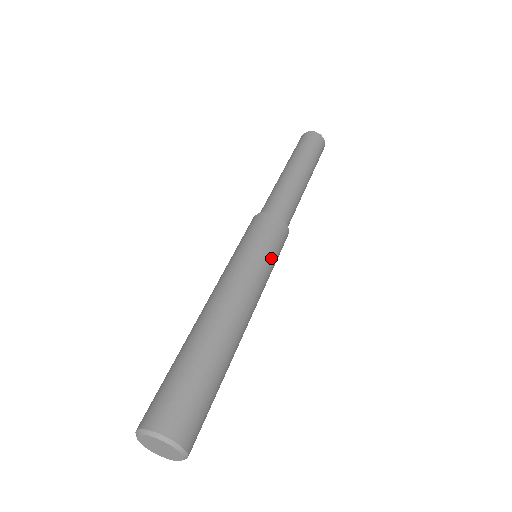
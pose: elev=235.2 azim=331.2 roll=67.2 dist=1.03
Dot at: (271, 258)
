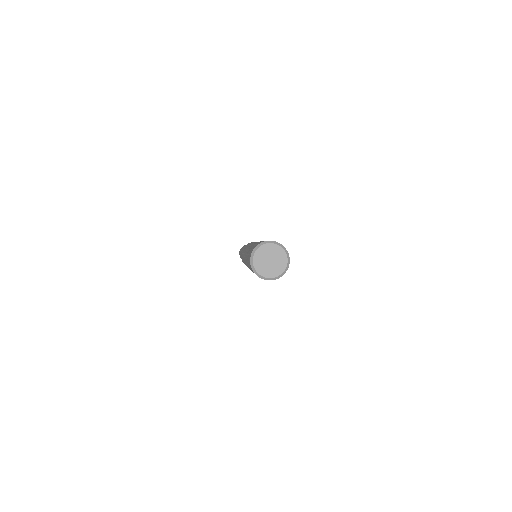
Dot at: occluded
